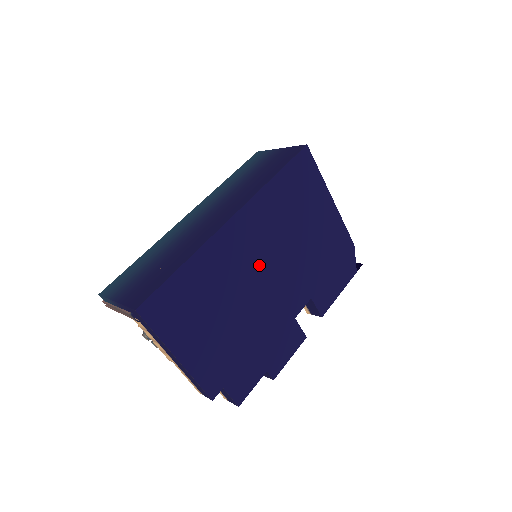
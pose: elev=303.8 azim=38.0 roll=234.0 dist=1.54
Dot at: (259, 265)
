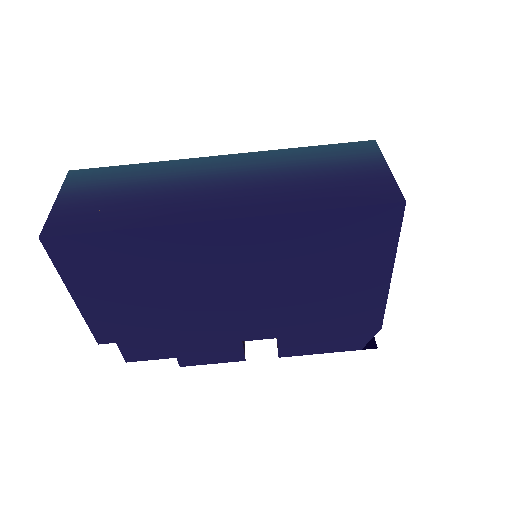
Dot at: (228, 280)
